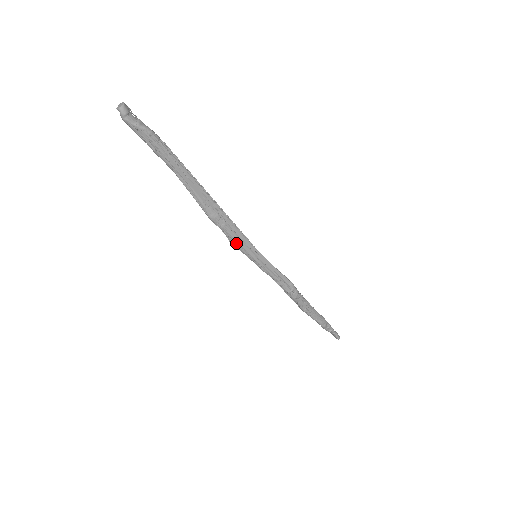
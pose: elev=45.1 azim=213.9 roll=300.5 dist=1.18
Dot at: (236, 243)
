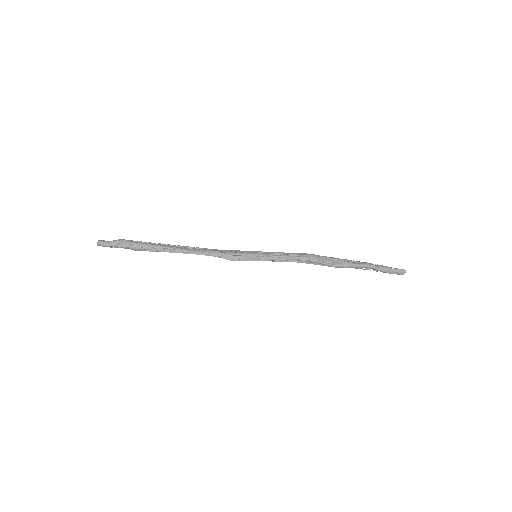
Dot at: (232, 257)
